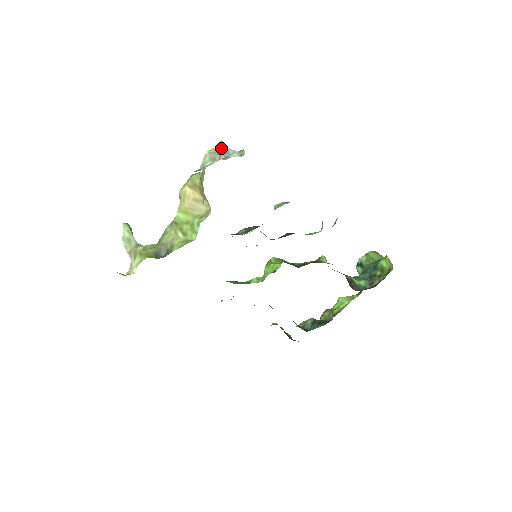
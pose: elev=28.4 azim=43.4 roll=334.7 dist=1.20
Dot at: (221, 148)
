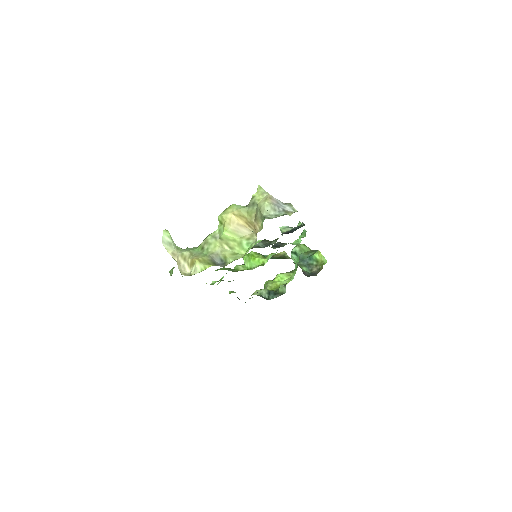
Dot at: (272, 199)
